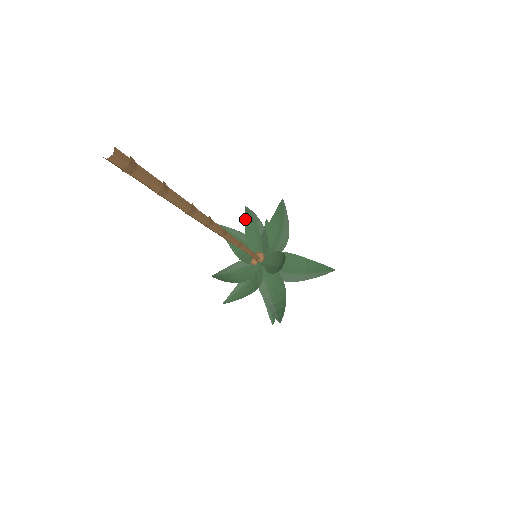
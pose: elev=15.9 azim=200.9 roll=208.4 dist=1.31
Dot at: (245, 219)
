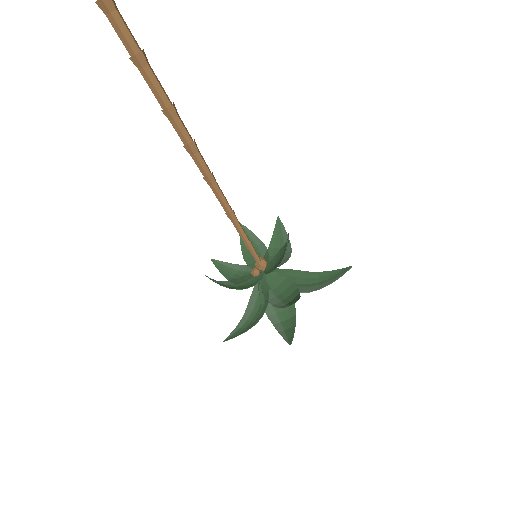
Dot at: (240, 239)
